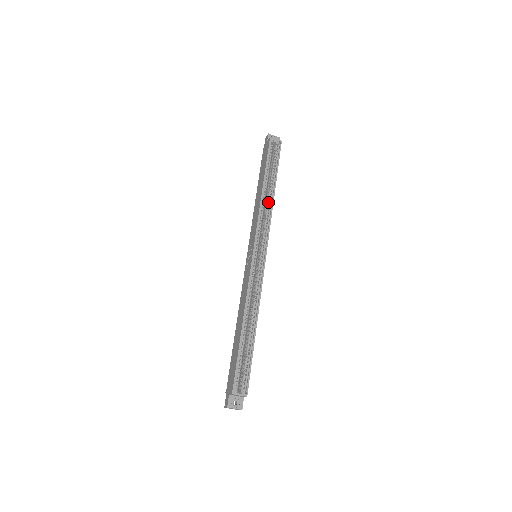
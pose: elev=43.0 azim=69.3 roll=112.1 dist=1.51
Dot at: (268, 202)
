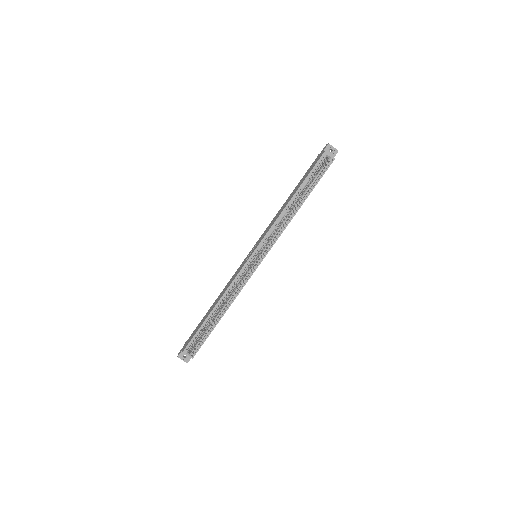
Dot at: (289, 215)
